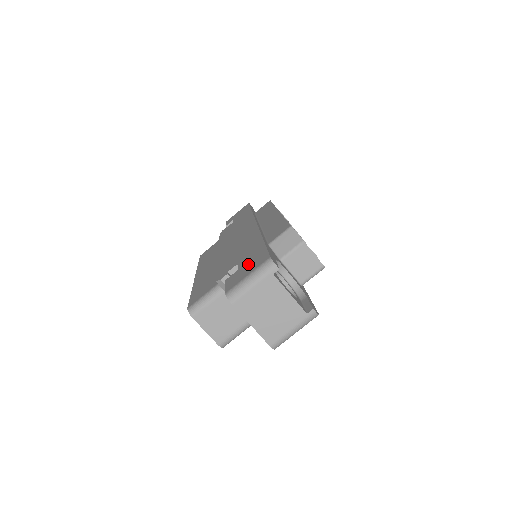
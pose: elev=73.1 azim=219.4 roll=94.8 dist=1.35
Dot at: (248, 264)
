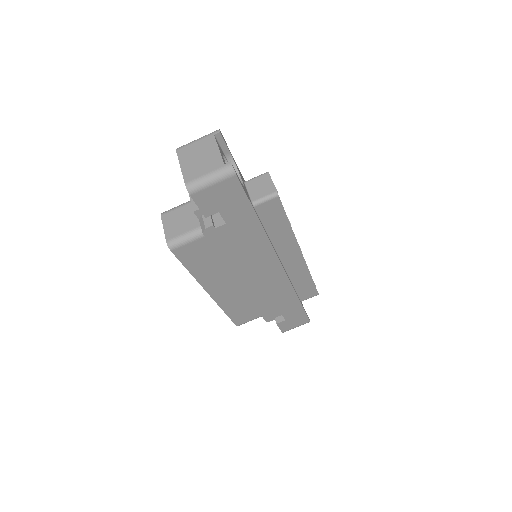
Dot at: occluded
